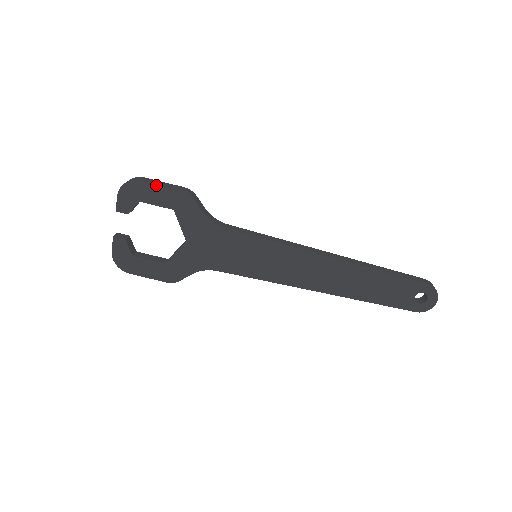
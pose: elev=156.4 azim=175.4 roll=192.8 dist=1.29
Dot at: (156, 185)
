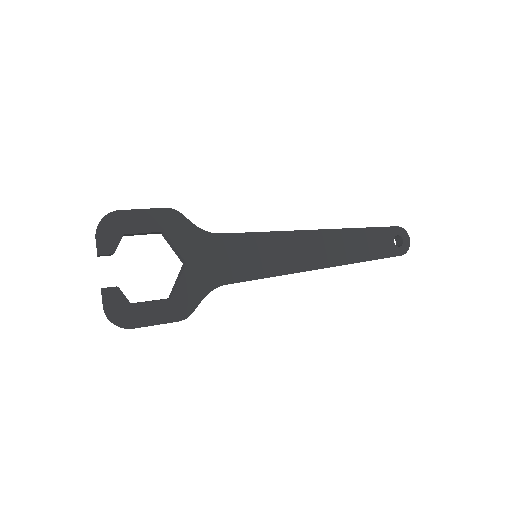
Dot at: (137, 210)
